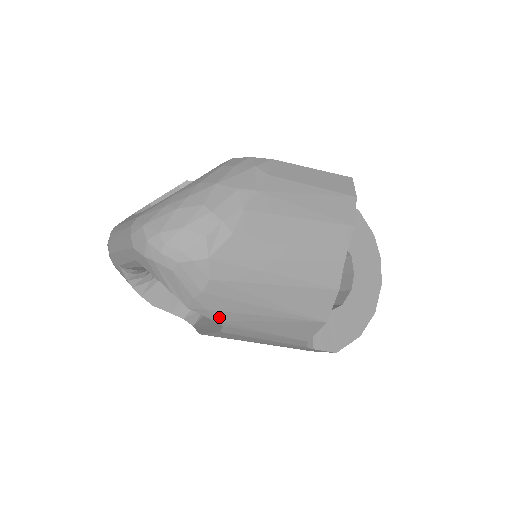
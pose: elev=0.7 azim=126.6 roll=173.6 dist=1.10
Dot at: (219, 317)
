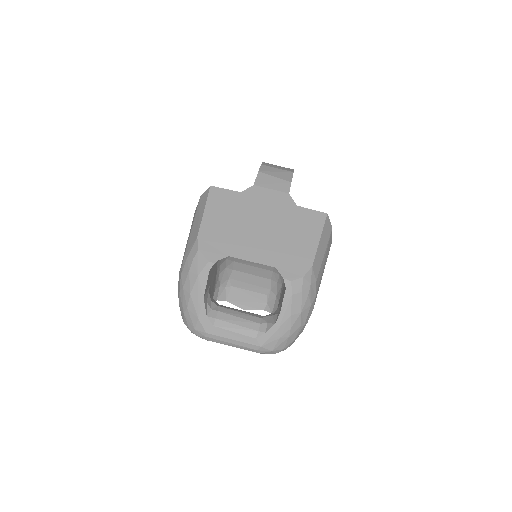
Dot at: occluded
